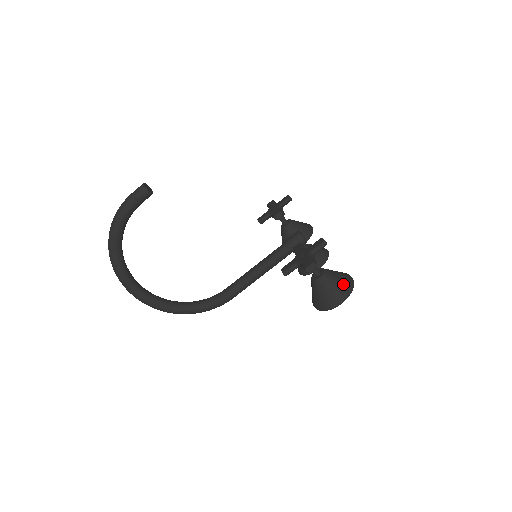
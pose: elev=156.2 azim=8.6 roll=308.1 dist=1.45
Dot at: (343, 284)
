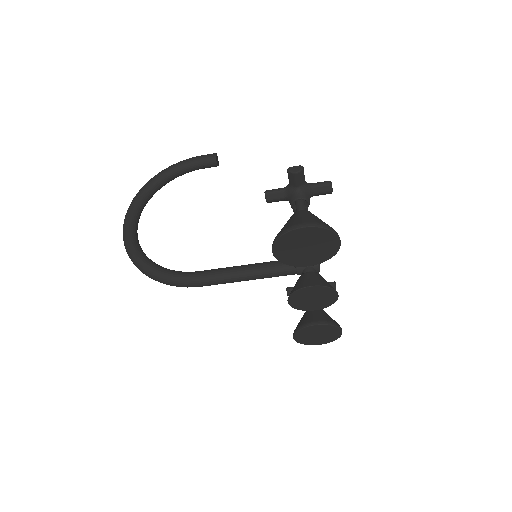
Dot at: occluded
